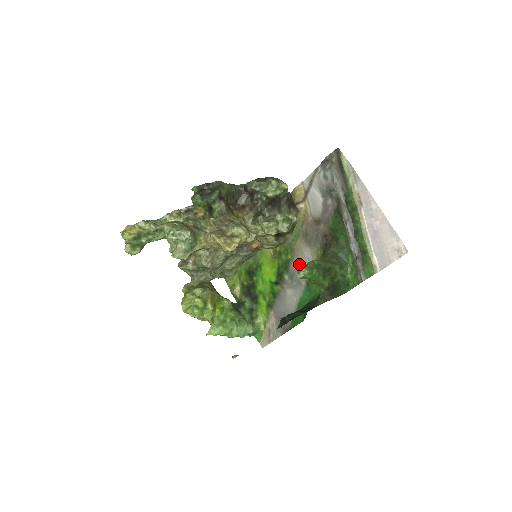
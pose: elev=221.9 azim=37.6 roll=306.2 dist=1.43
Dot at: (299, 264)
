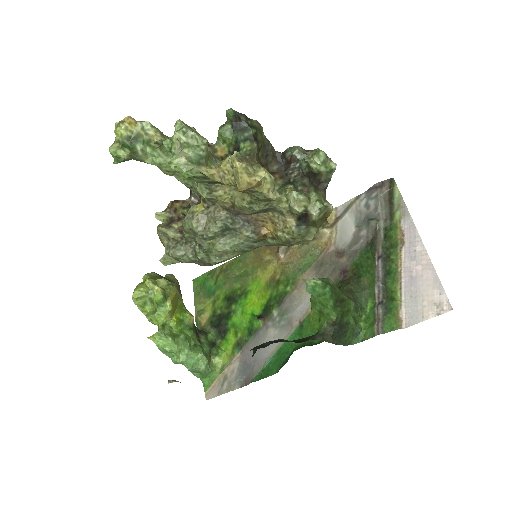
Dot at: (298, 299)
